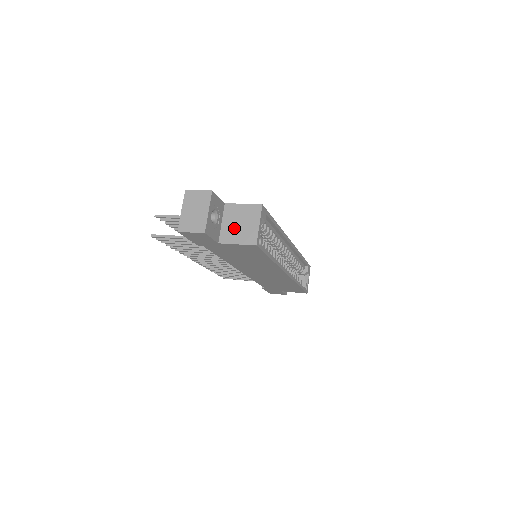
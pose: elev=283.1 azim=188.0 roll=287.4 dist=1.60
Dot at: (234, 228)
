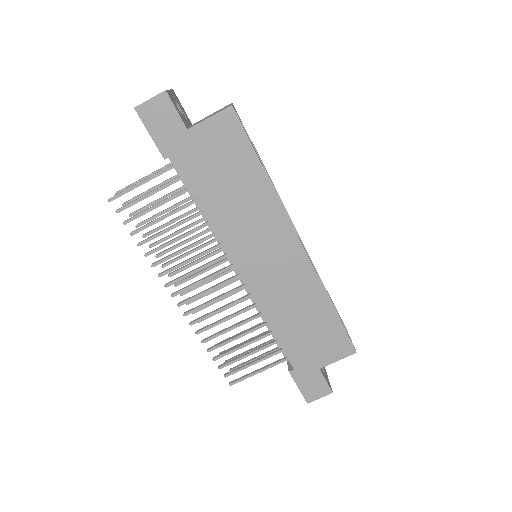
Dot at: (204, 119)
